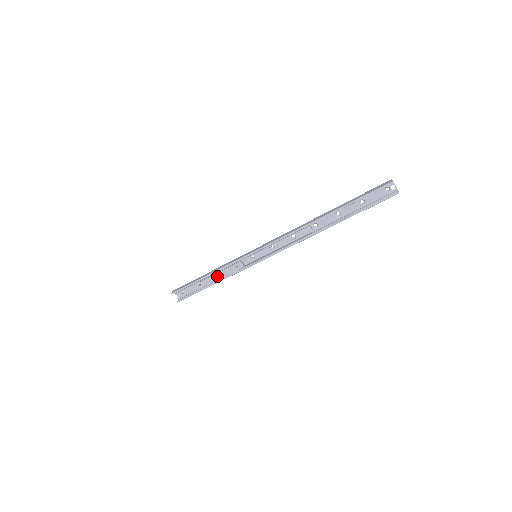
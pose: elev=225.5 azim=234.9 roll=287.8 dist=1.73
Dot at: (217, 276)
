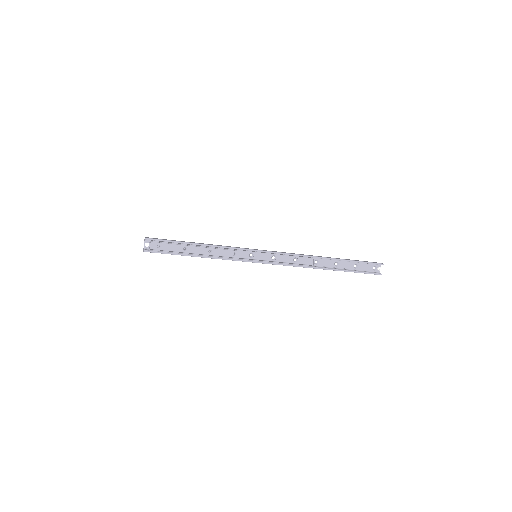
Dot at: (209, 251)
